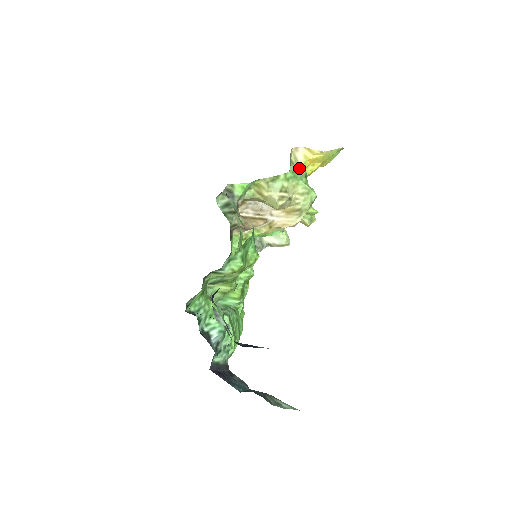
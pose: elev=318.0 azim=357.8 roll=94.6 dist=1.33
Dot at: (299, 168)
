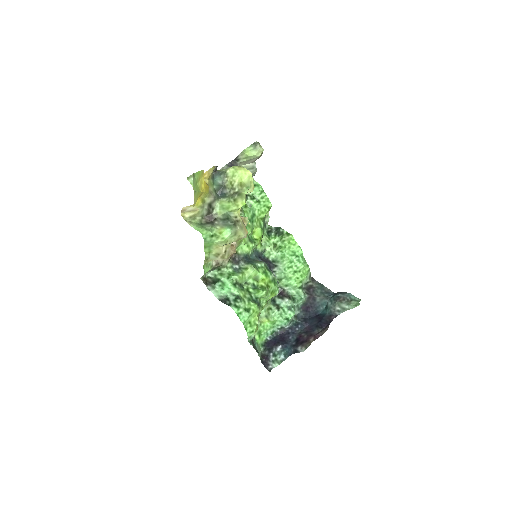
Dot at: occluded
